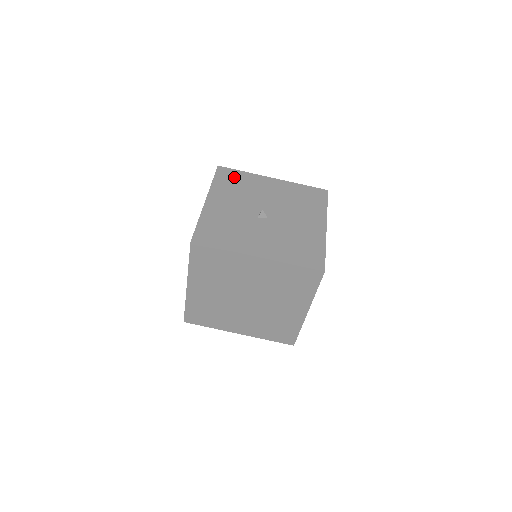
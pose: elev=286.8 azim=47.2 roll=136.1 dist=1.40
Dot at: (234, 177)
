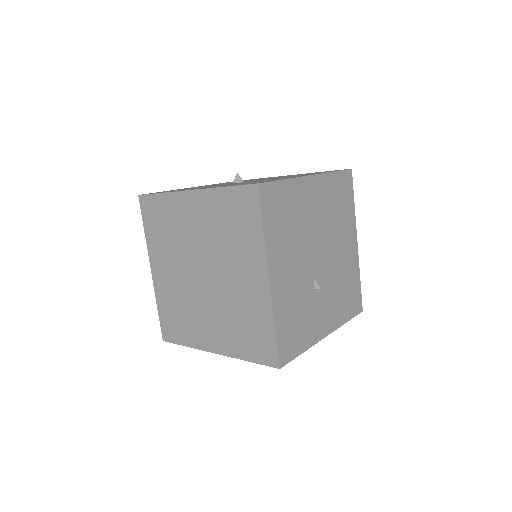
Dot at: occluded
